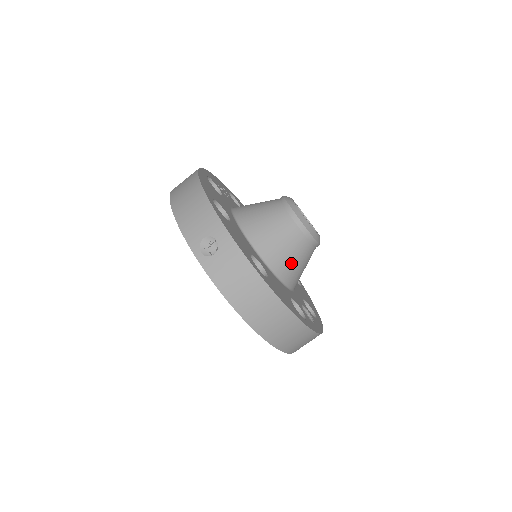
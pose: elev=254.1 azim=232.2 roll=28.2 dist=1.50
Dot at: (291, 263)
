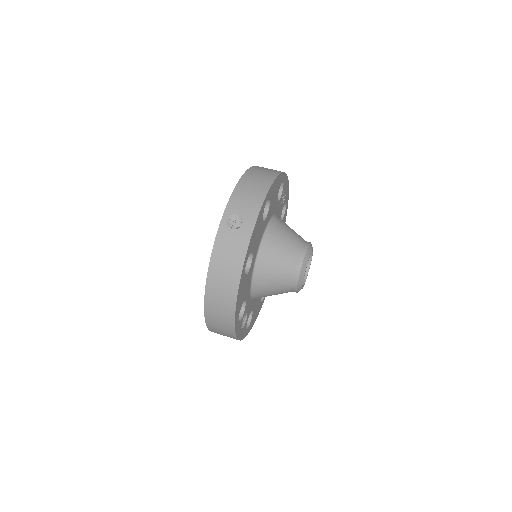
Dot at: (269, 283)
